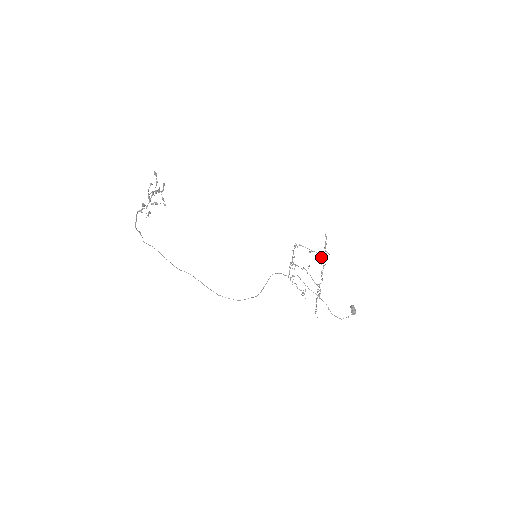
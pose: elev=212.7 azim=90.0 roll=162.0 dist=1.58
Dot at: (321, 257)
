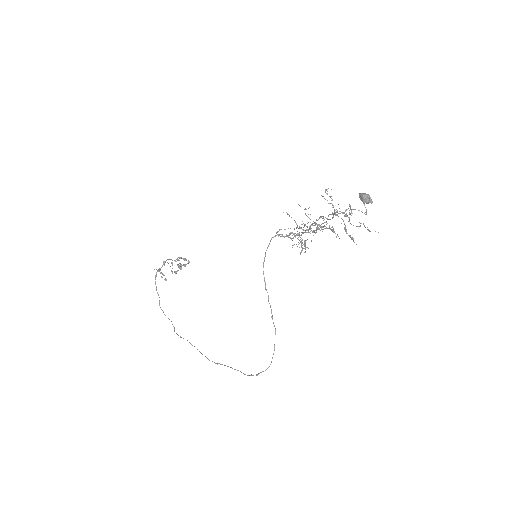
Dot at: (335, 213)
